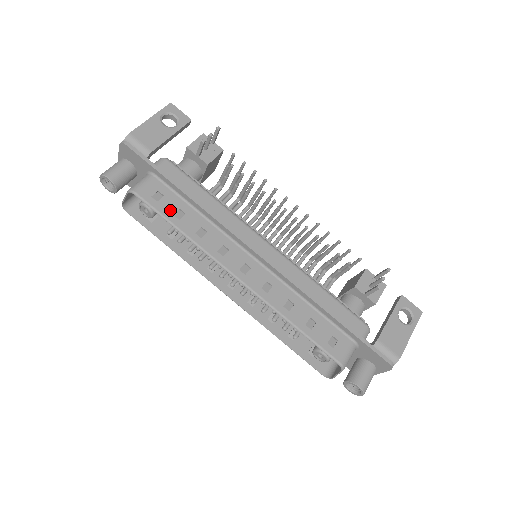
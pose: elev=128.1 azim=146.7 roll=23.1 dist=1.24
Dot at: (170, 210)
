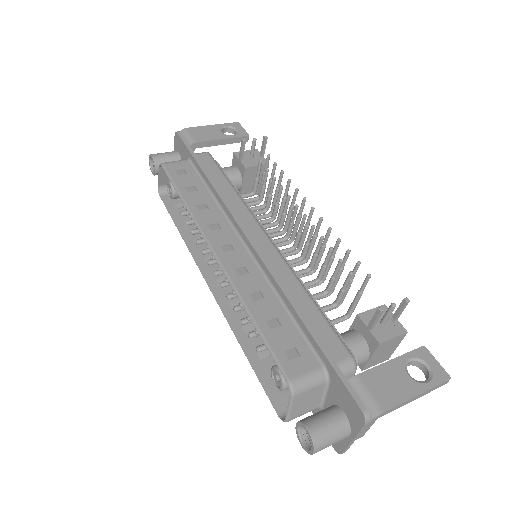
Dot at: (185, 184)
